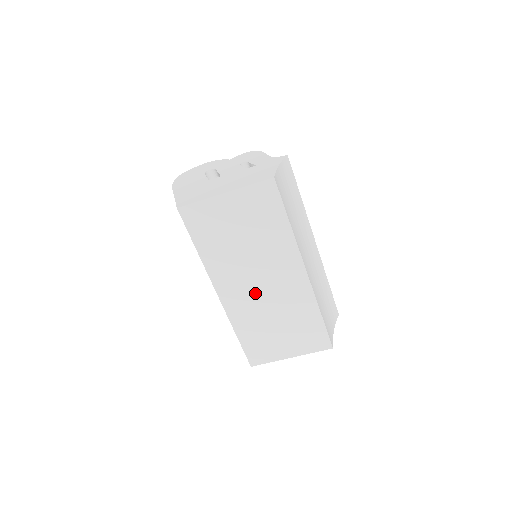
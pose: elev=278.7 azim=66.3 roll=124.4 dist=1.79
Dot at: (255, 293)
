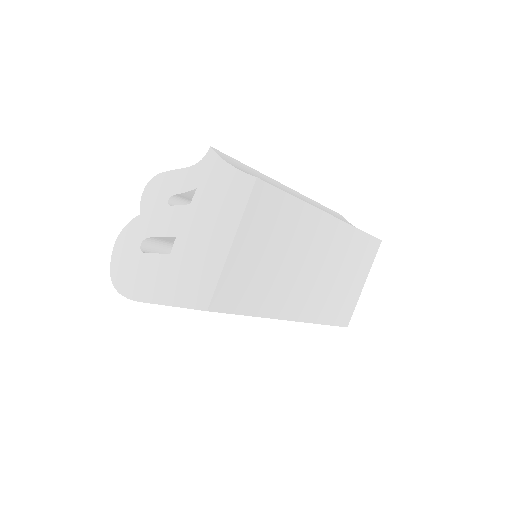
Dot at: (313, 281)
